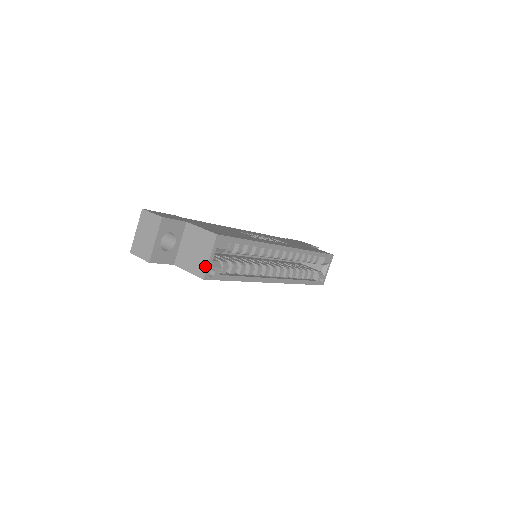
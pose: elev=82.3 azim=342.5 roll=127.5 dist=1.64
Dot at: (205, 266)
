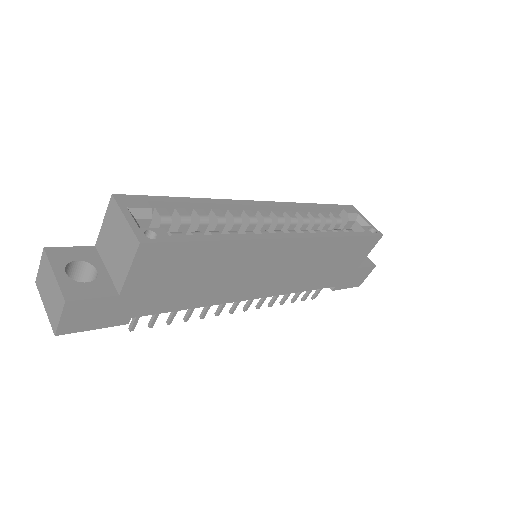
Dot at: (130, 232)
